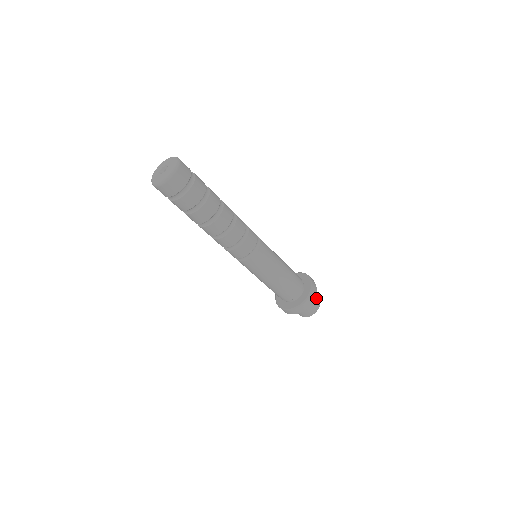
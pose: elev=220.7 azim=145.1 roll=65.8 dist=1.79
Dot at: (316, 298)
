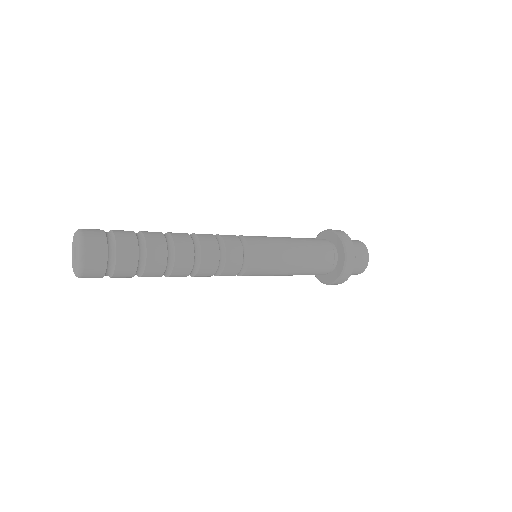
Dot at: (356, 270)
